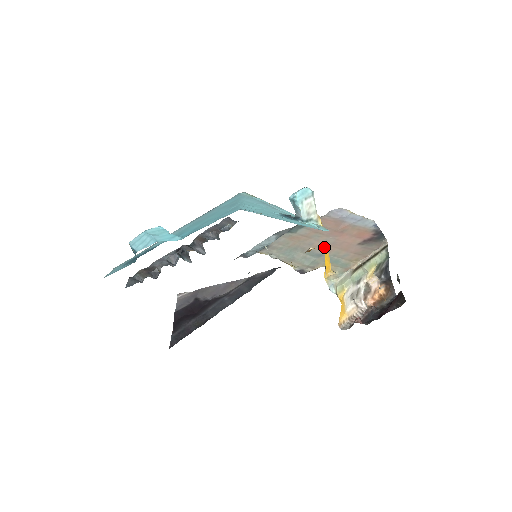
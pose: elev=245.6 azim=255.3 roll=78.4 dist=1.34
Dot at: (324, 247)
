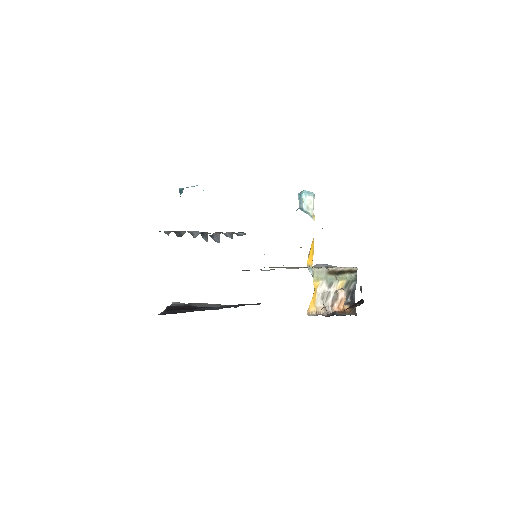
Dot at: occluded
